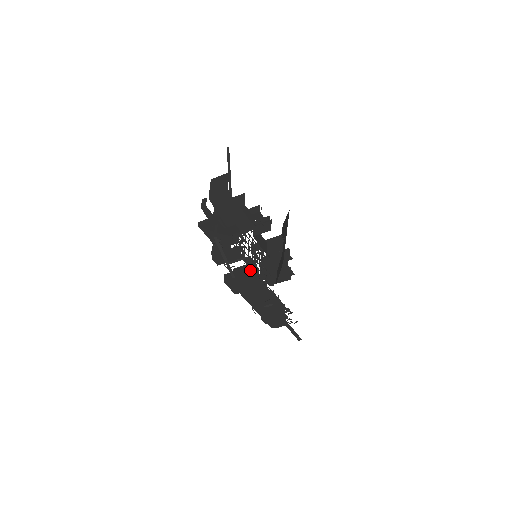
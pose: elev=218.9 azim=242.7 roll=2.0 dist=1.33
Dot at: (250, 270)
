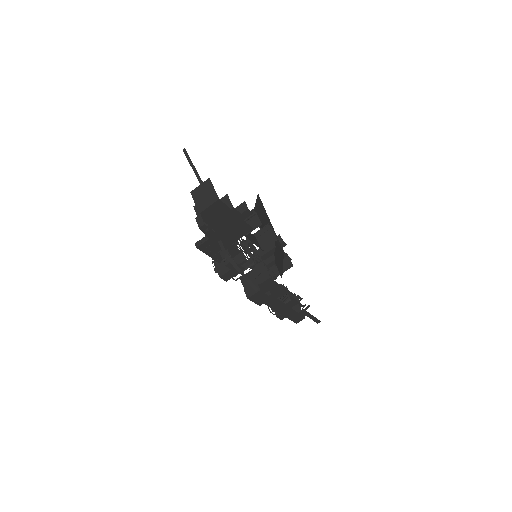
Dot at: (260, 274)
